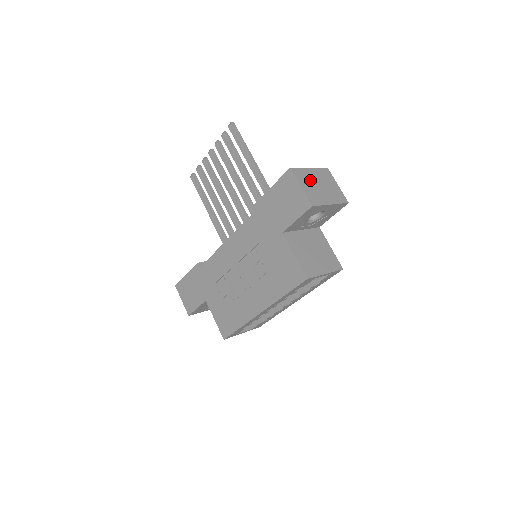
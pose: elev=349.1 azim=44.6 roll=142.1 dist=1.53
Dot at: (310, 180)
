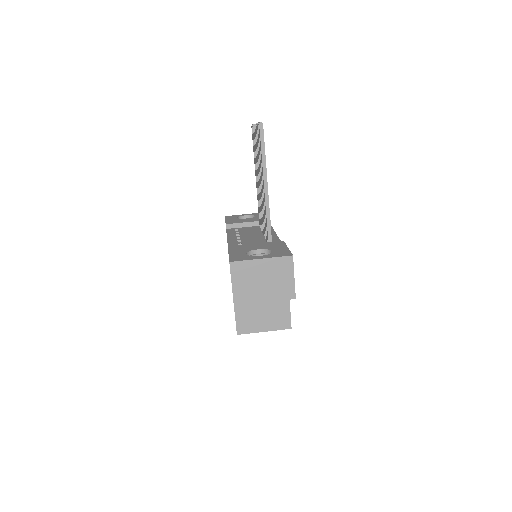
Dot at: (251, 275)
